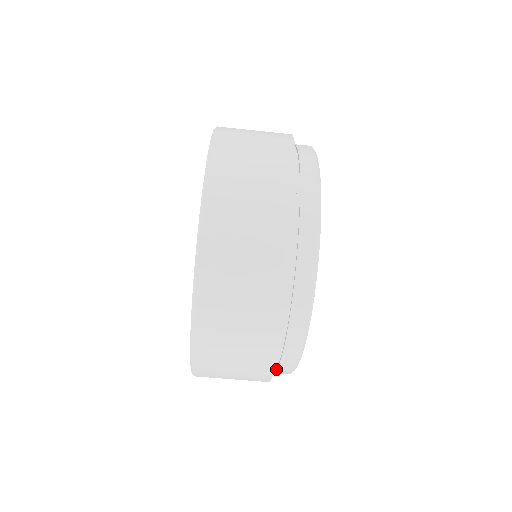
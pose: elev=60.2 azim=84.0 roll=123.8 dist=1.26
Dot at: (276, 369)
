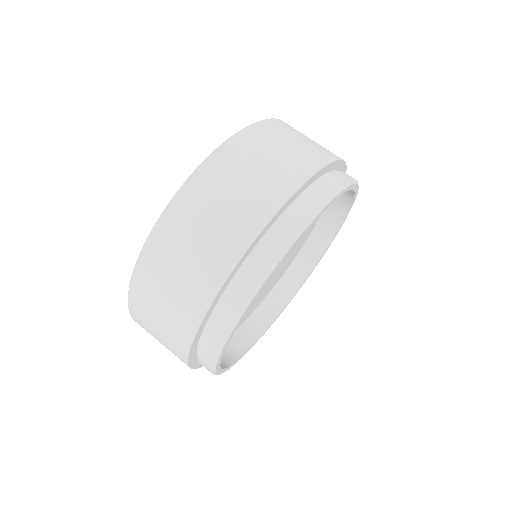
Dot at: (259, 248)
